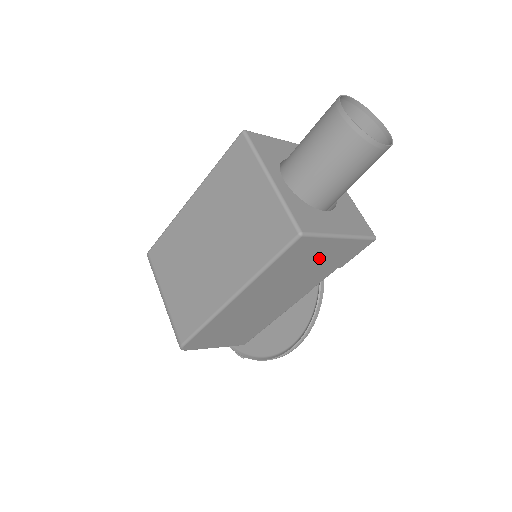
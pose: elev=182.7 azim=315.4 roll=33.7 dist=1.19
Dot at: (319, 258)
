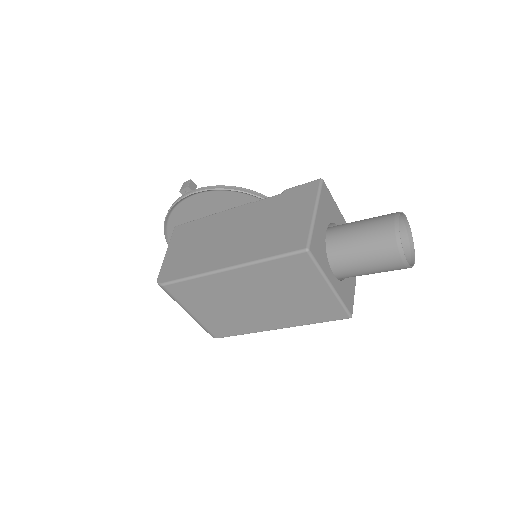
Dot at: occluded
